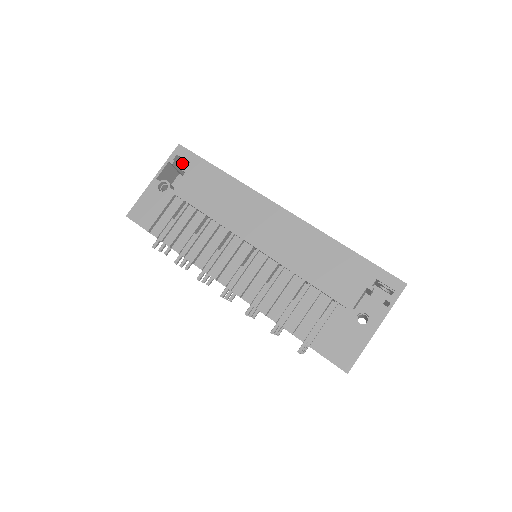
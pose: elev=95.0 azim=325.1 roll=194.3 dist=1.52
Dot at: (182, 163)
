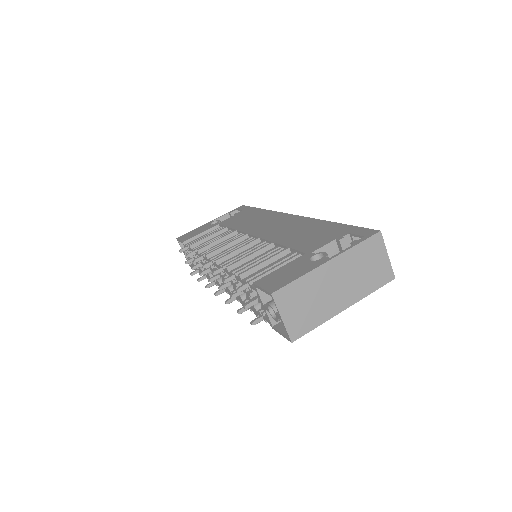
Dot at: occluded
